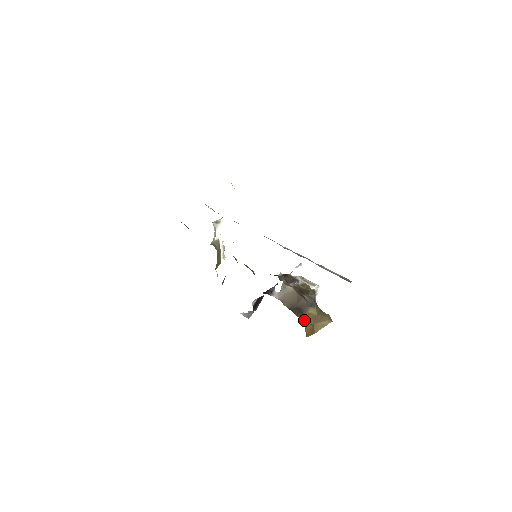
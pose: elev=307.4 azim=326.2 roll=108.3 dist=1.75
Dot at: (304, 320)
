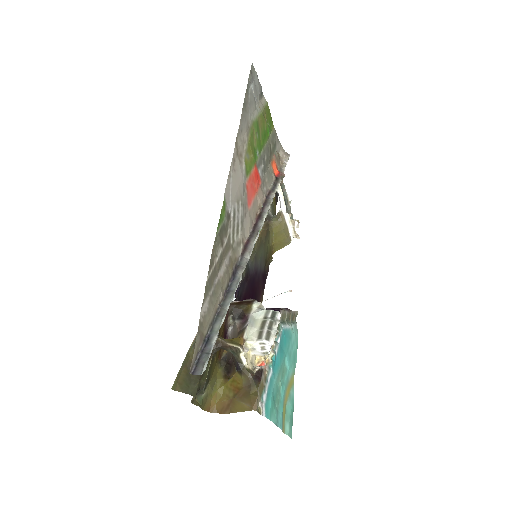
Dot at: (222, 385)
